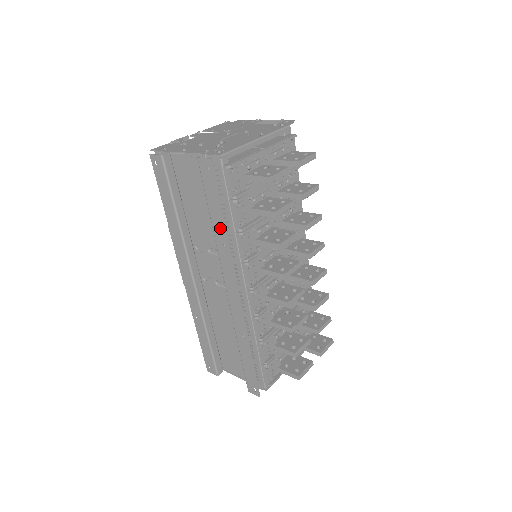
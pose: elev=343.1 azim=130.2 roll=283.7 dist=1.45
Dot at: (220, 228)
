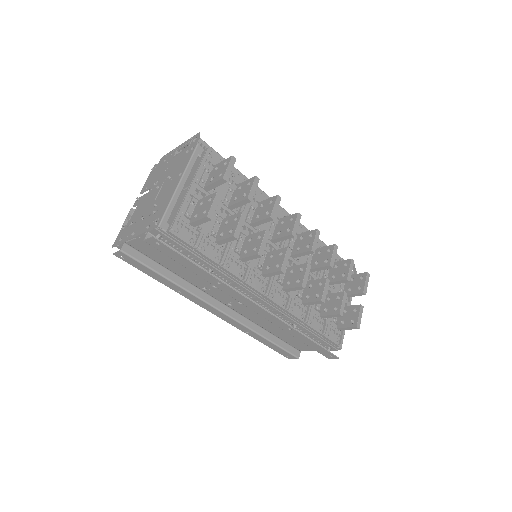
Dot at: (204, 274)
